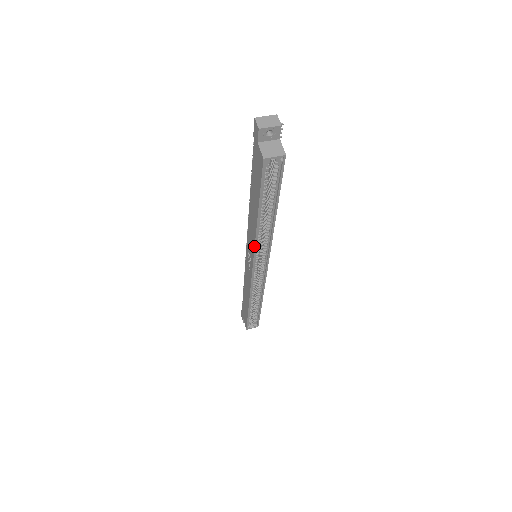
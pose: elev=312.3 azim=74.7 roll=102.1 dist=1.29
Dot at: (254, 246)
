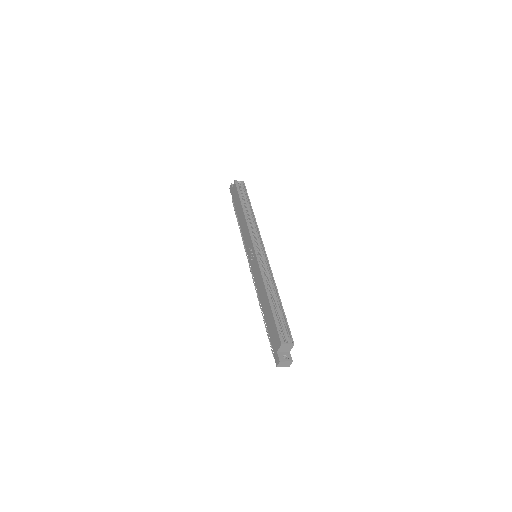
Dot at: (247, 226)
